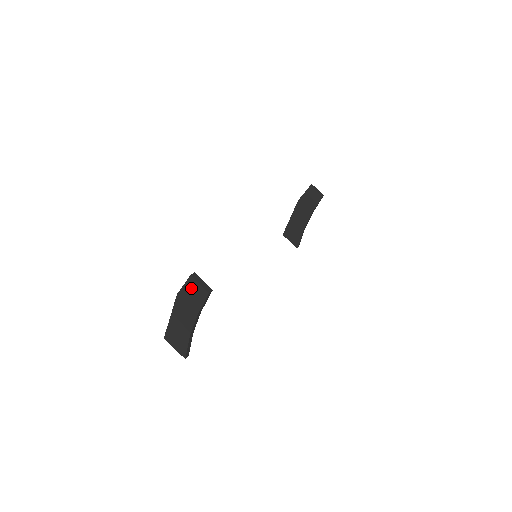
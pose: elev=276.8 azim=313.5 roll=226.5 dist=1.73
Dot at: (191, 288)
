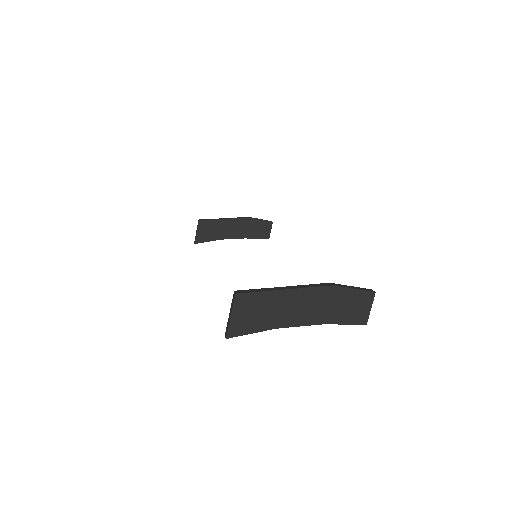
Dot at: (357, 300)
